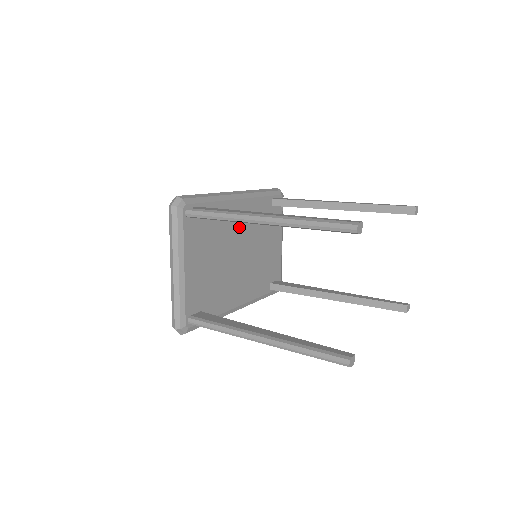
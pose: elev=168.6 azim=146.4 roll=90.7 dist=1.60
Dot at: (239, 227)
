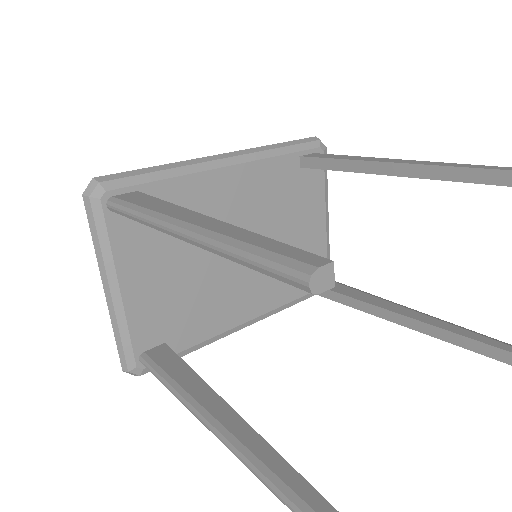
Dot at: (232, 210)
